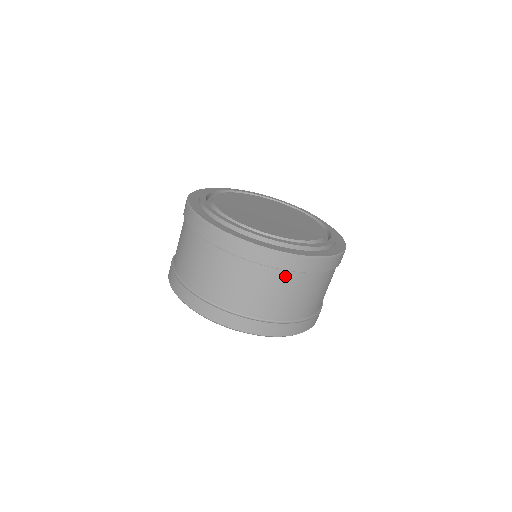
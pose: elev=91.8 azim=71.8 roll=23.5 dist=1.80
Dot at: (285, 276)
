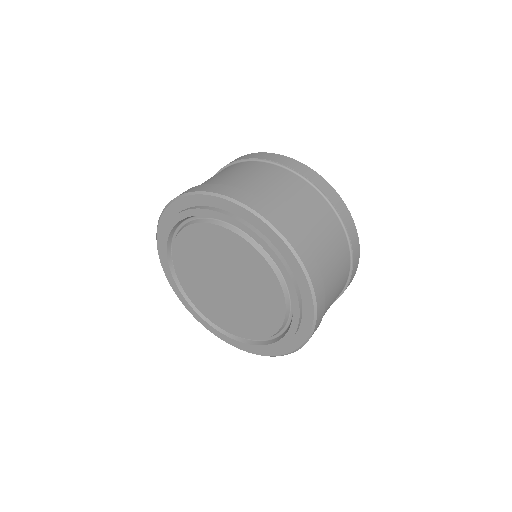
Dot at: (305, 186)
